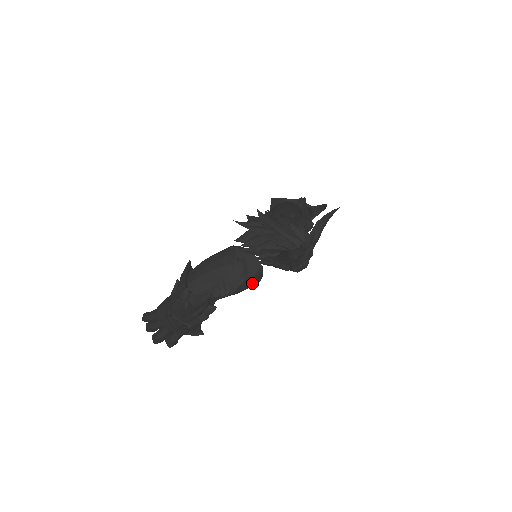
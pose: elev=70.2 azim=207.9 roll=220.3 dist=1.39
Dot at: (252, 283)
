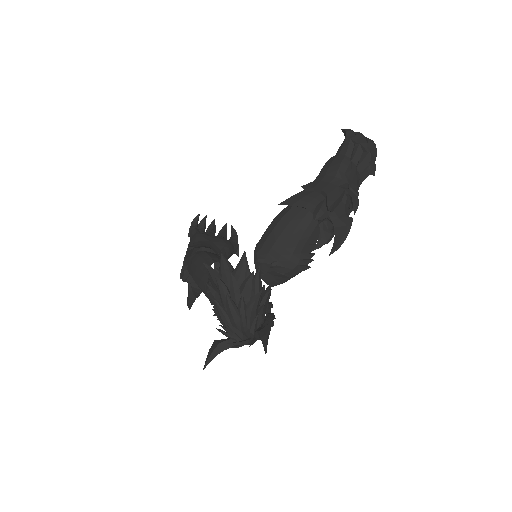
Dot at: occluded
